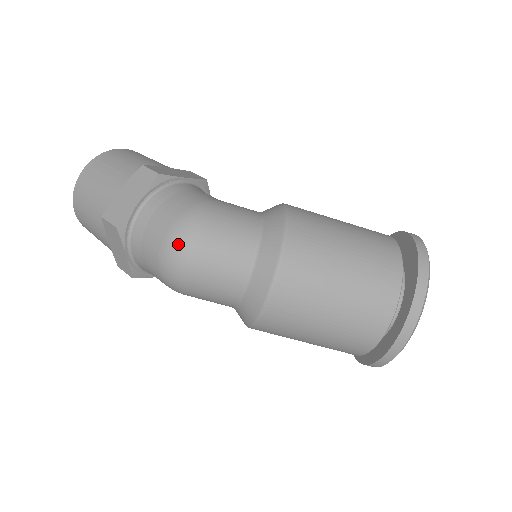
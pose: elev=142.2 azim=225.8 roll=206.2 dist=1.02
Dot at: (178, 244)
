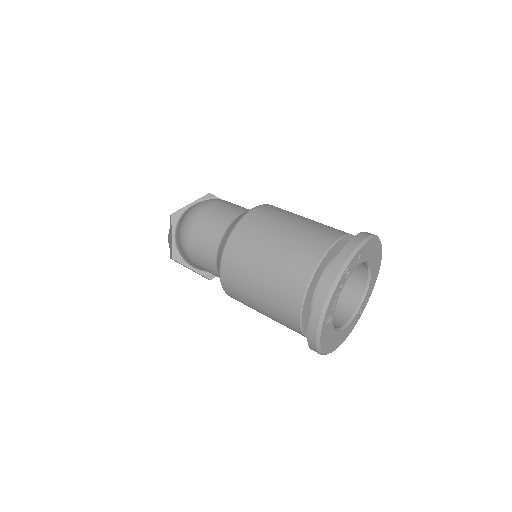
Dot at: (193, 210)
